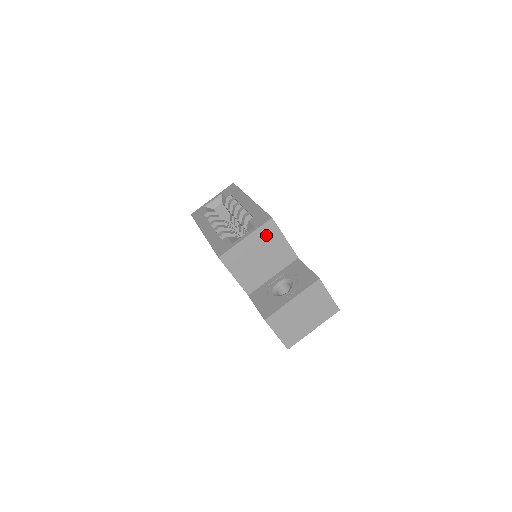
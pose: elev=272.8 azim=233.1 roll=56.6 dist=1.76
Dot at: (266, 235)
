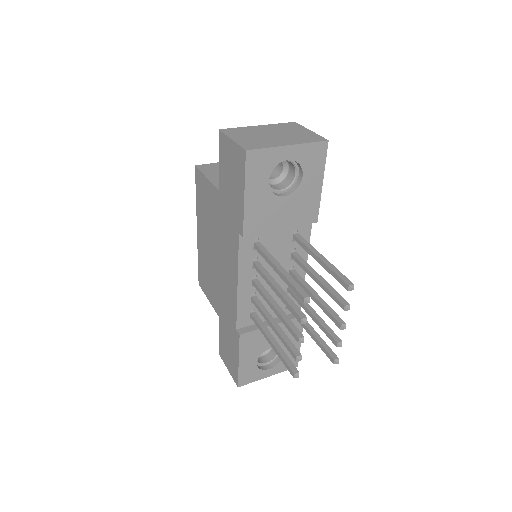
Dot at: occluded
